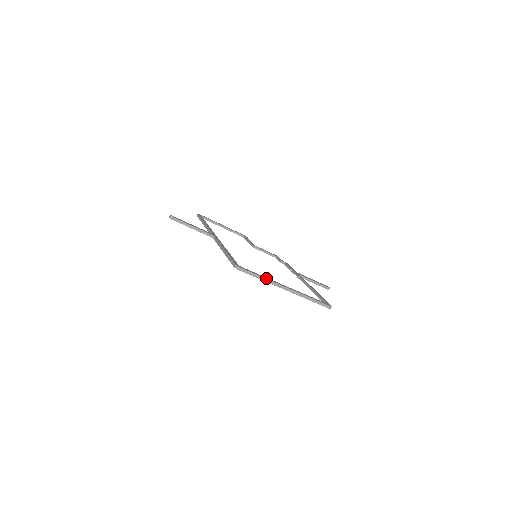
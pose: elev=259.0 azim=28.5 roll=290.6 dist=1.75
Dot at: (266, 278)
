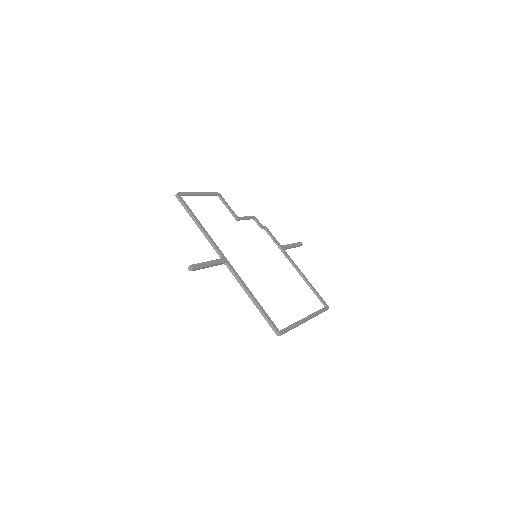
Dot at: (296, 326)
